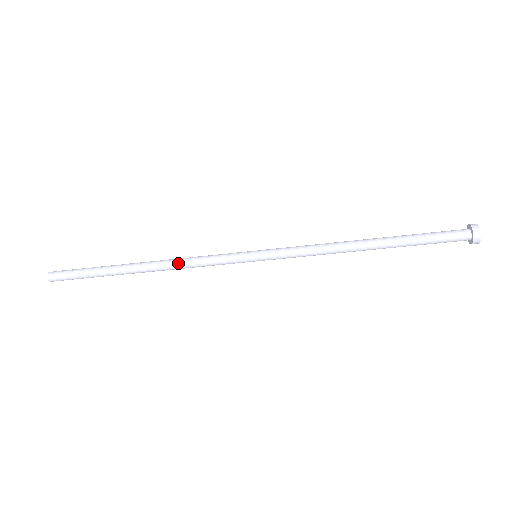
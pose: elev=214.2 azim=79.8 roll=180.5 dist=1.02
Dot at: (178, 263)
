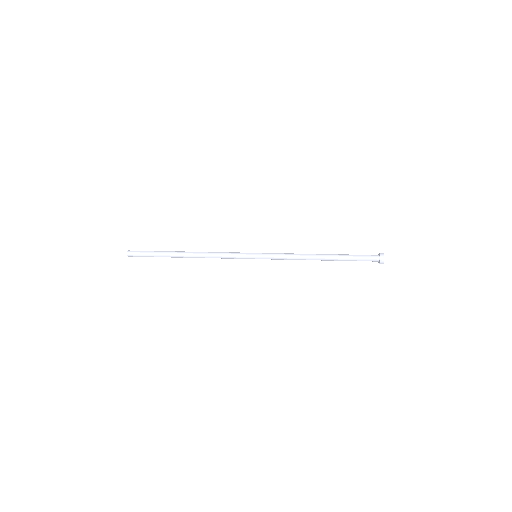
Dot at: occluded
